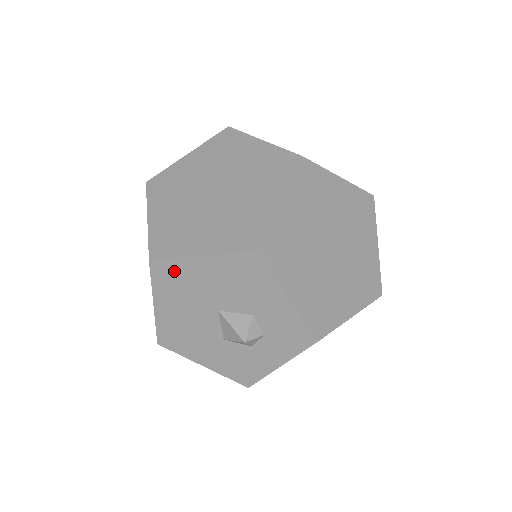
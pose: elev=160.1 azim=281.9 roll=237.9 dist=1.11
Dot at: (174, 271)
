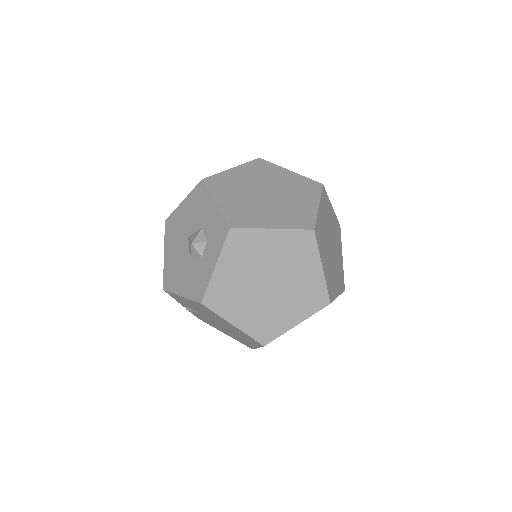
Dot at: (173, 220)
